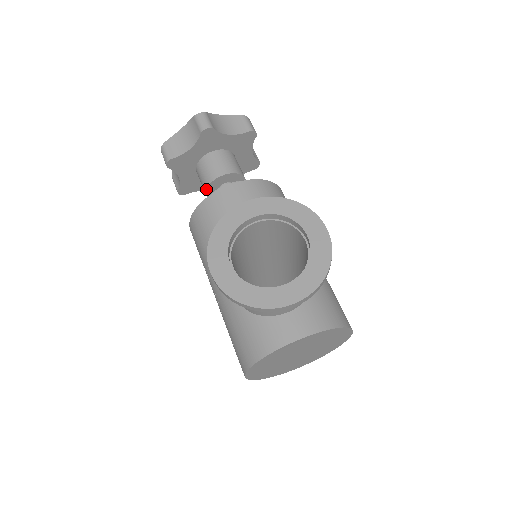
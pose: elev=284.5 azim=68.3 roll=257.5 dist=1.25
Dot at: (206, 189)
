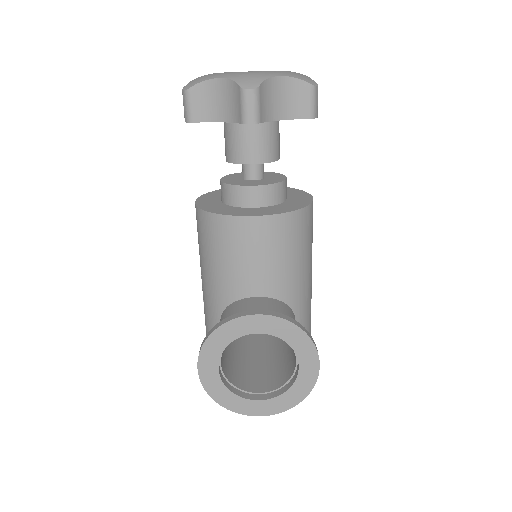
Dot at: occluded
